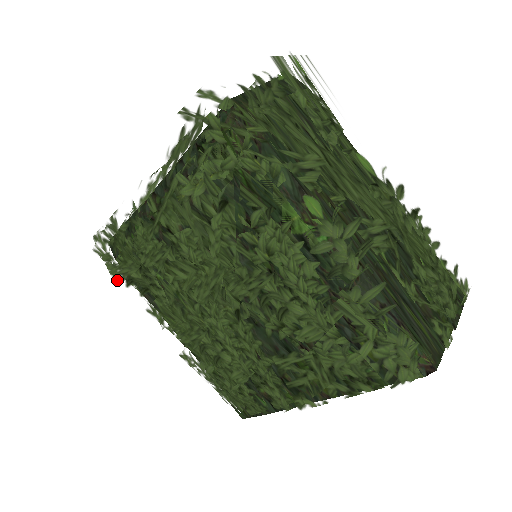
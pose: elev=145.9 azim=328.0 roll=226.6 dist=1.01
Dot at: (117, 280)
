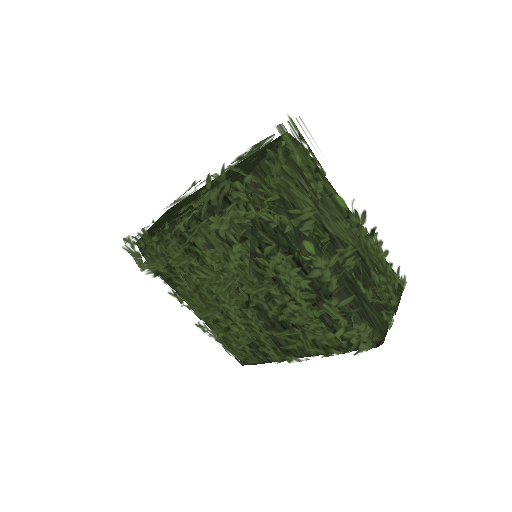
Dot at: (145, 272)
